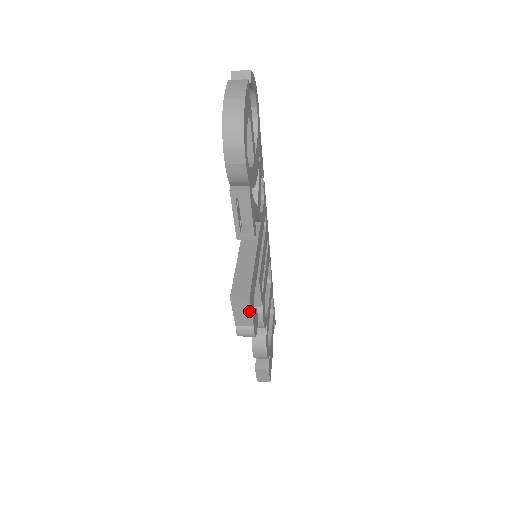
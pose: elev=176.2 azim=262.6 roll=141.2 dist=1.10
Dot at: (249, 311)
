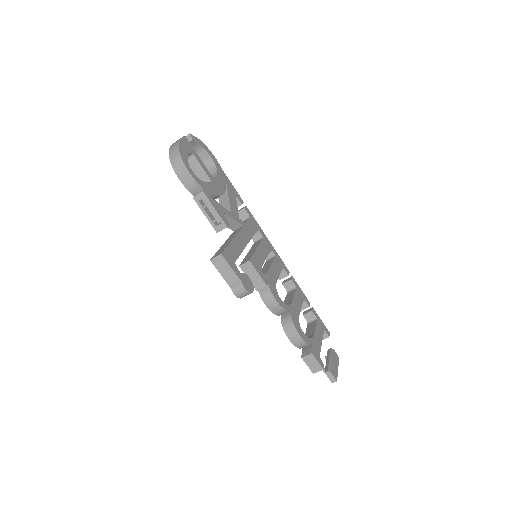
Dot at: (229, 267)
